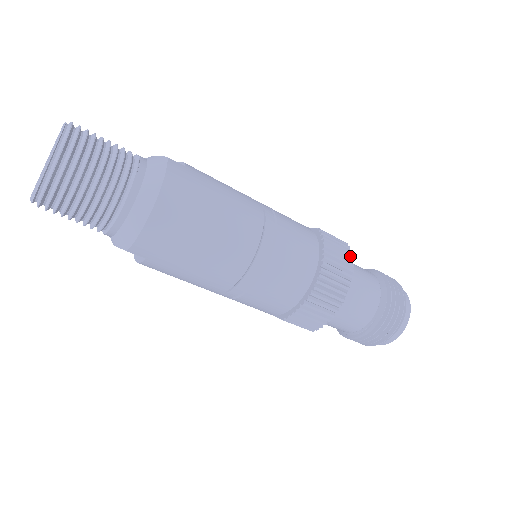
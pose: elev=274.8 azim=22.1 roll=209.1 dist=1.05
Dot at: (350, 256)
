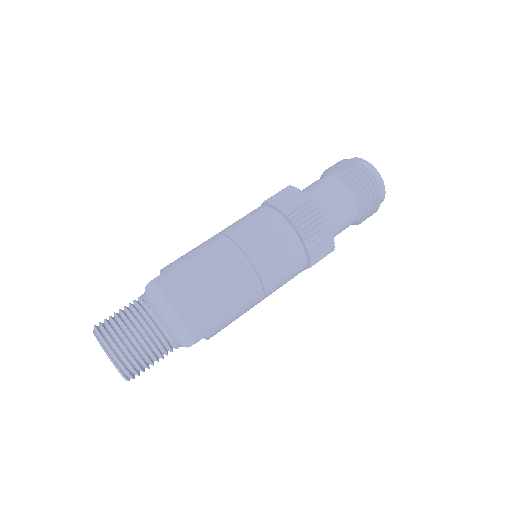
Dot at: (298, 191)
